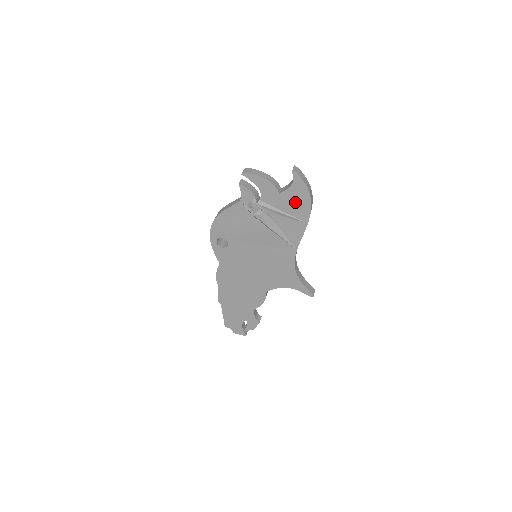
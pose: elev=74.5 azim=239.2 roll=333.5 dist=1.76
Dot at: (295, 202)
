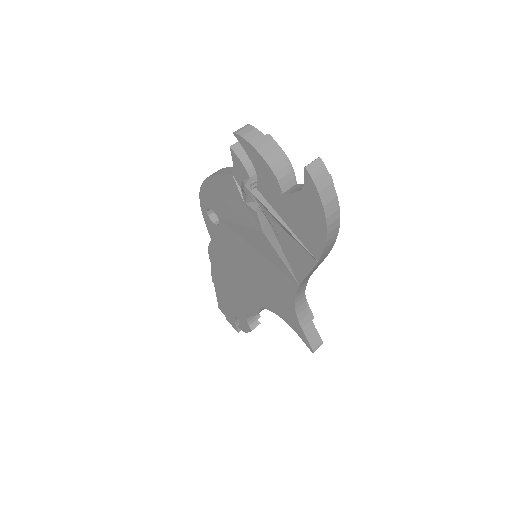
Dot at: (303, 220)
